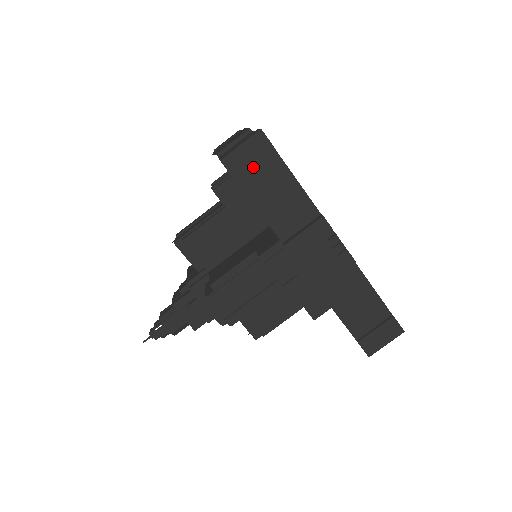
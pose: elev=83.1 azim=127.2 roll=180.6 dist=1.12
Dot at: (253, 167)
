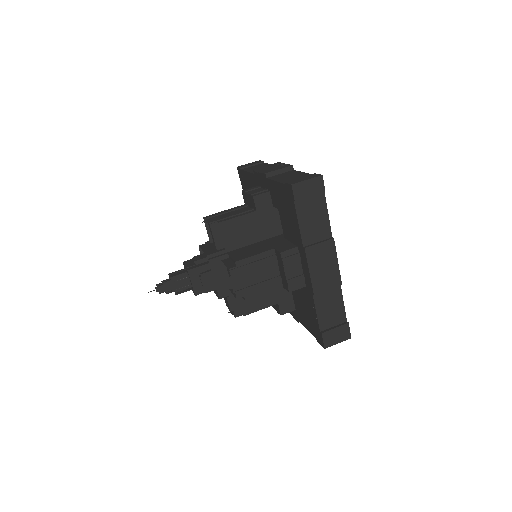
Dot at: (251, 165)
